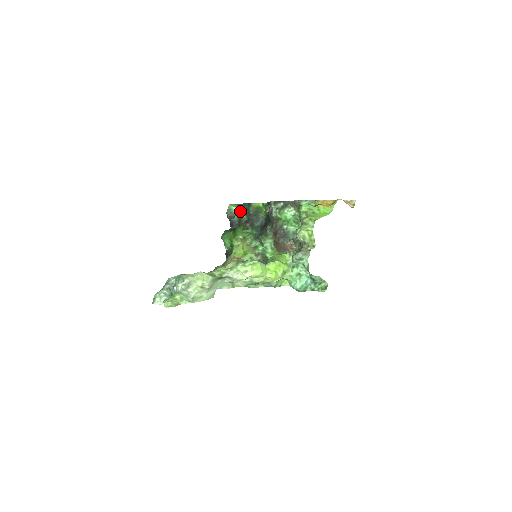
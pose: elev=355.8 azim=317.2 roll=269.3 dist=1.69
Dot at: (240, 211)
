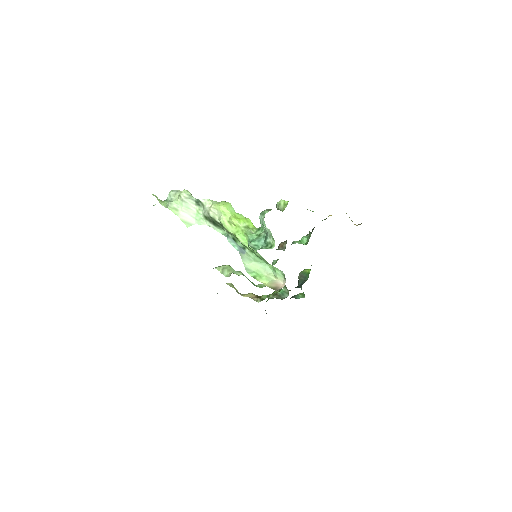
Dot at: occluded
